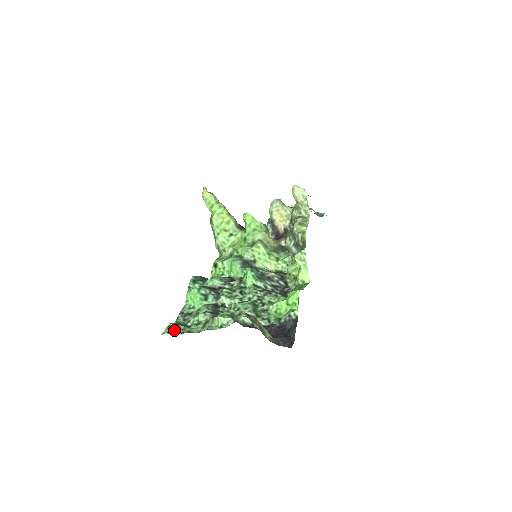
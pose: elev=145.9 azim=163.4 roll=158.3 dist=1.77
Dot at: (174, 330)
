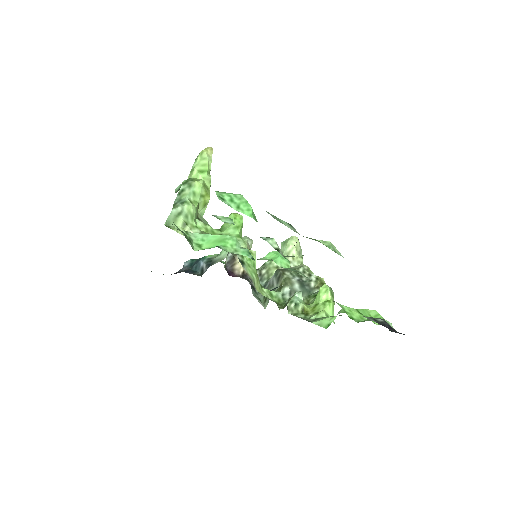
Dot at: occluded
